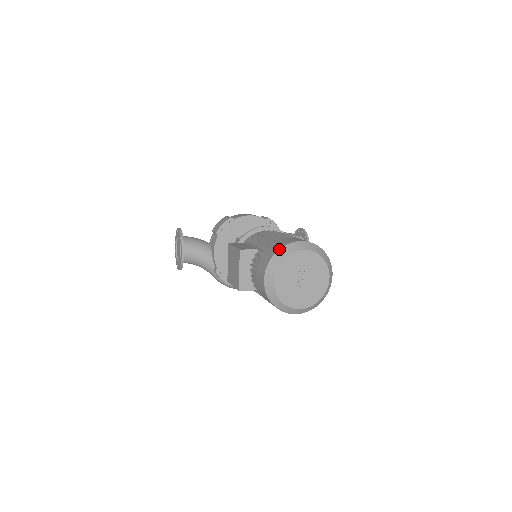
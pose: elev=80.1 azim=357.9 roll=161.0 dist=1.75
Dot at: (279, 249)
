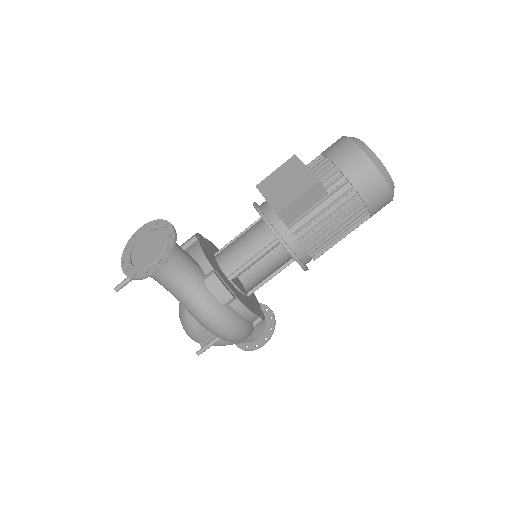
Dot at: occluded
